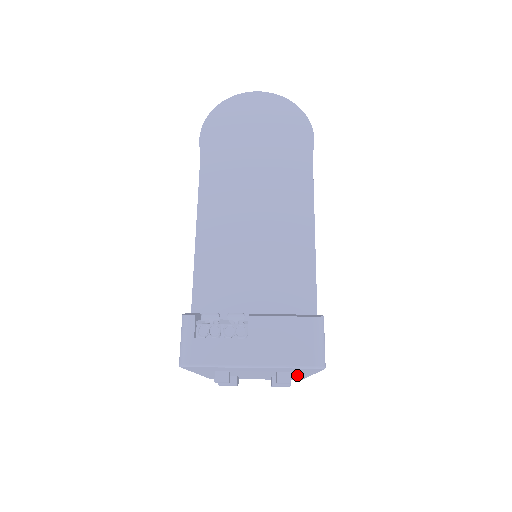
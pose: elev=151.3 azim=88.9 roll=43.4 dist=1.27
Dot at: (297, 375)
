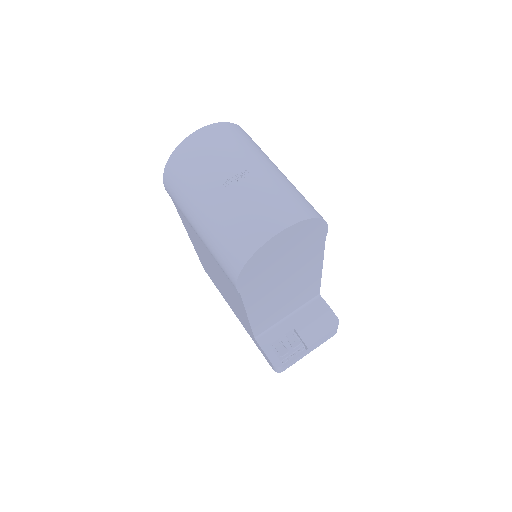
Dot at: occluded
